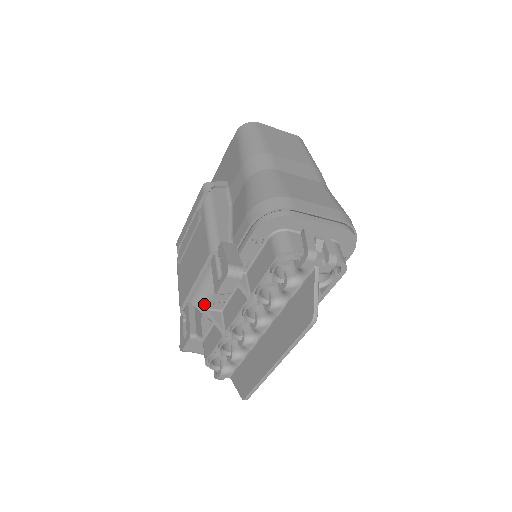
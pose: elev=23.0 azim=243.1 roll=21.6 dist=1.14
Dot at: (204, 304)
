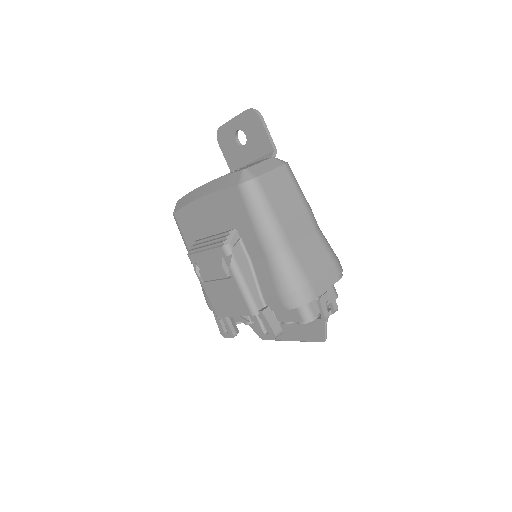
Dot at: occluded
